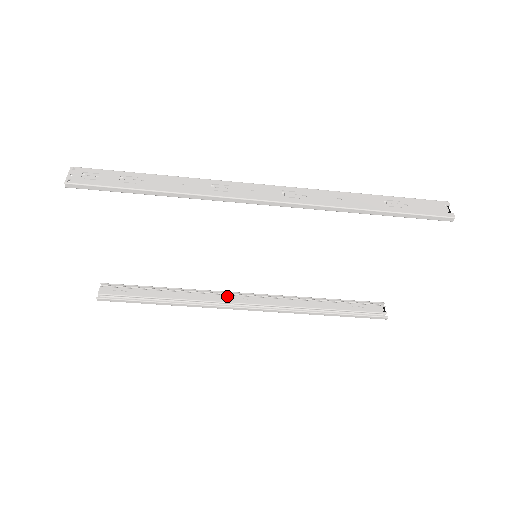
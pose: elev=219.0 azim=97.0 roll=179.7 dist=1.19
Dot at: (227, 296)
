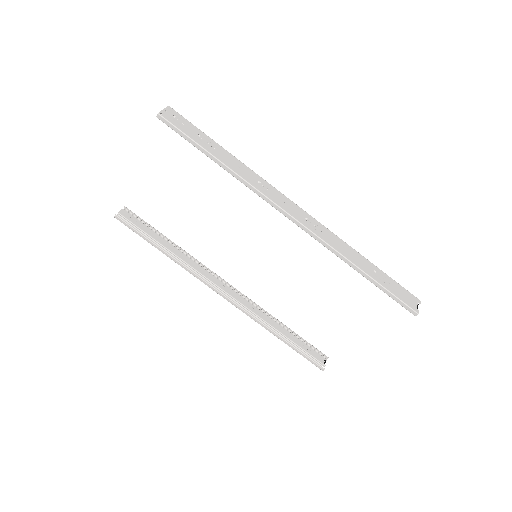
Dot at: (213, 276)
